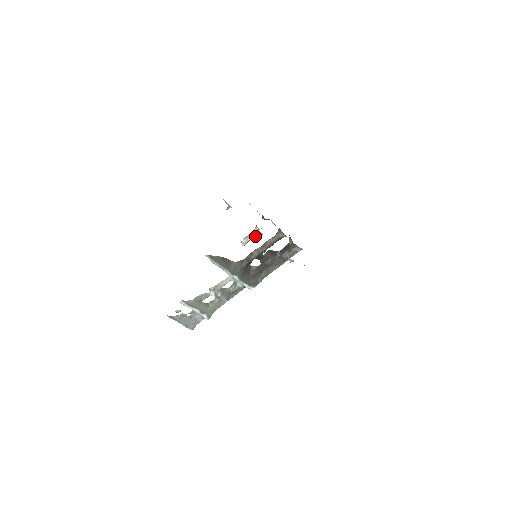
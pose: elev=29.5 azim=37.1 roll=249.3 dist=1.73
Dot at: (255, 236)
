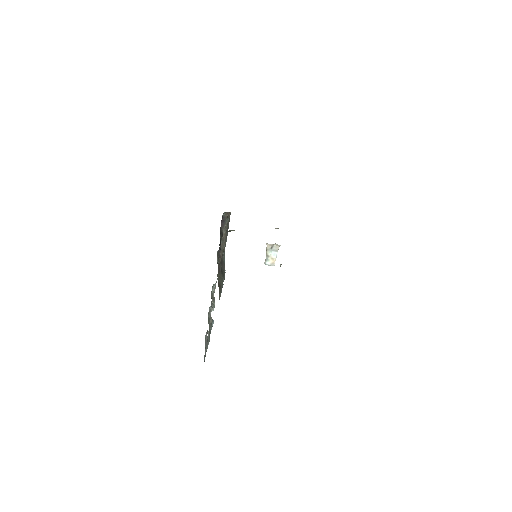
Dot at: occluded
